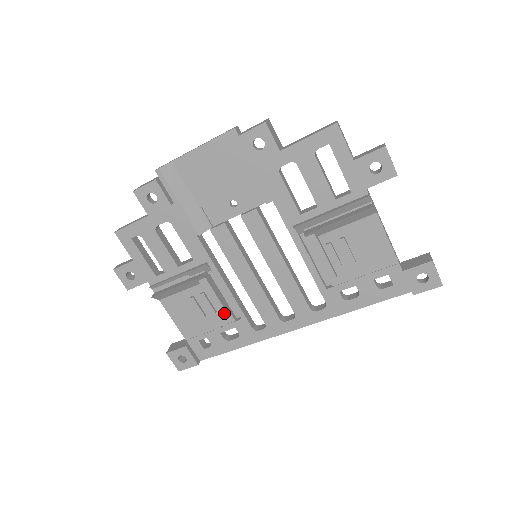
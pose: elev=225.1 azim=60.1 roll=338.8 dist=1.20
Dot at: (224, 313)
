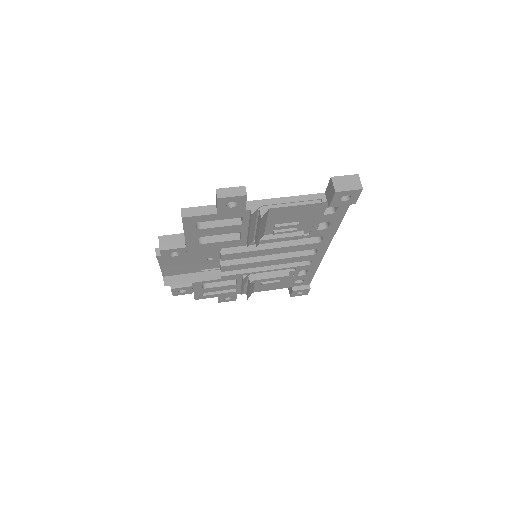
Dot at: (284, 277)
